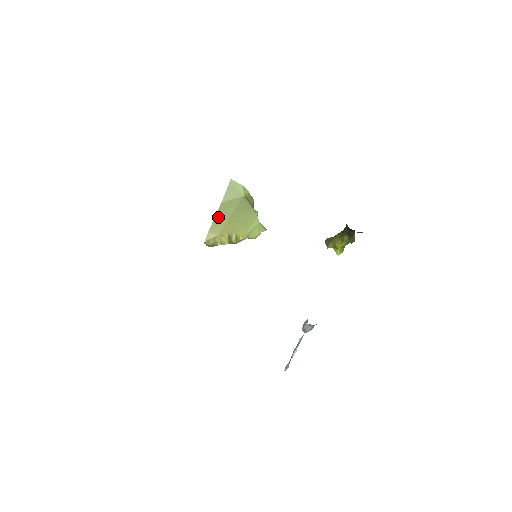
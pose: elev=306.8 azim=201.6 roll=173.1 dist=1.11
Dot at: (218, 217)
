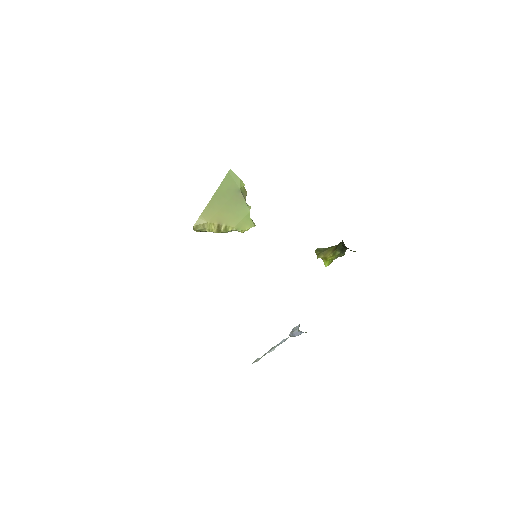
Dot at: (211, 204)
